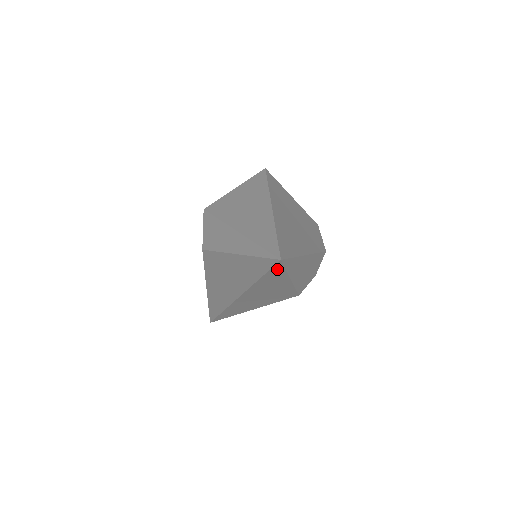
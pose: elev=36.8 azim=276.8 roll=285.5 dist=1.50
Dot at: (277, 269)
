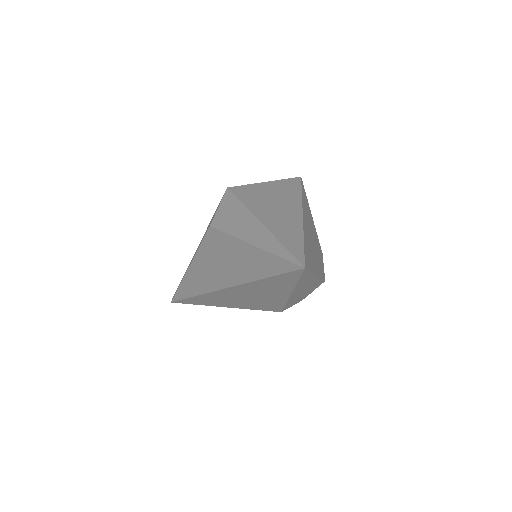
Dot at: (291, 276)
